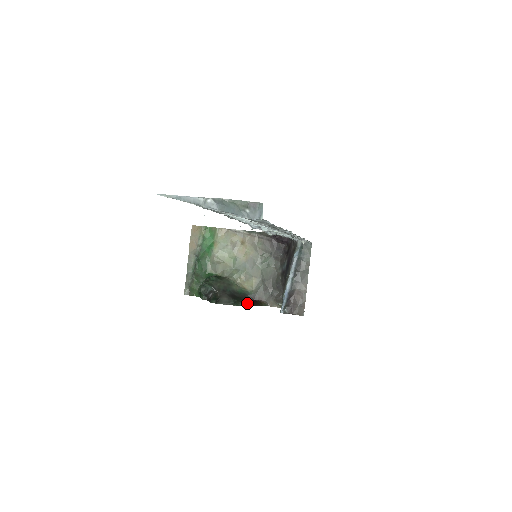
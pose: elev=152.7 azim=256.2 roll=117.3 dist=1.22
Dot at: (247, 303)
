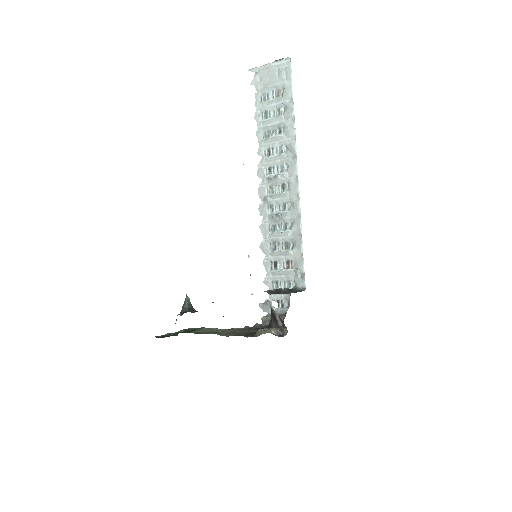
Dot at: occluded
